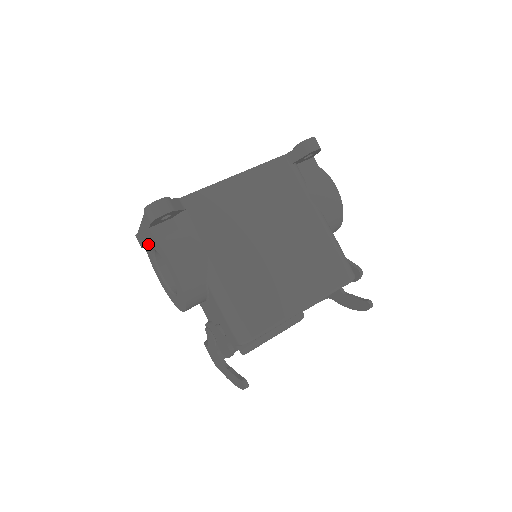
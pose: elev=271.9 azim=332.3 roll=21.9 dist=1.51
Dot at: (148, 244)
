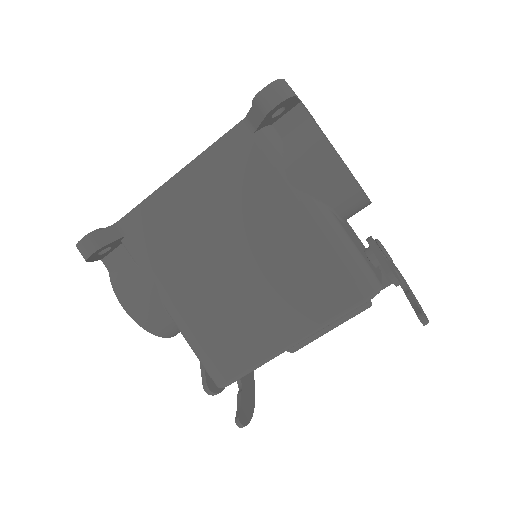
Dot at: occluded
